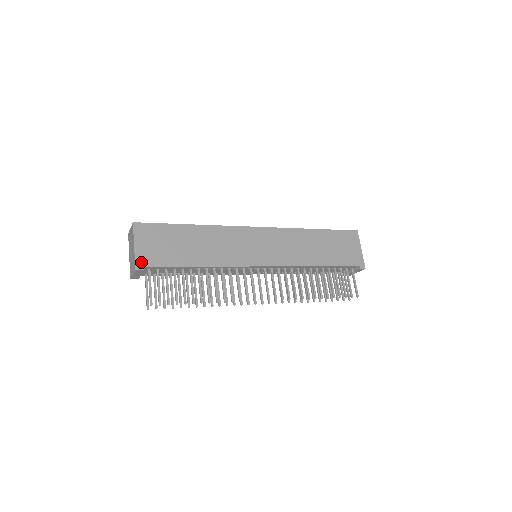
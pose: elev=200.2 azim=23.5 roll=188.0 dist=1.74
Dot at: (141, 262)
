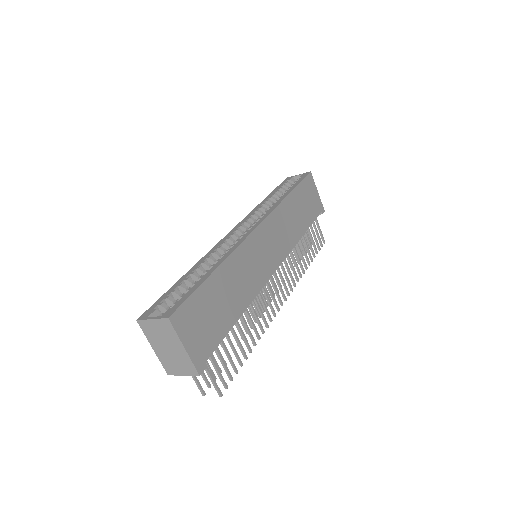
Dot at: (199, 361)
